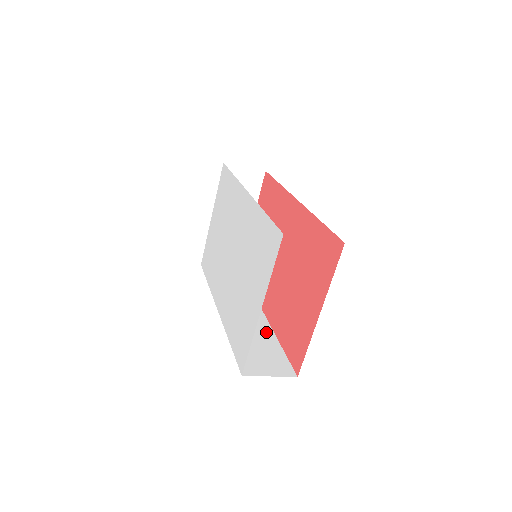
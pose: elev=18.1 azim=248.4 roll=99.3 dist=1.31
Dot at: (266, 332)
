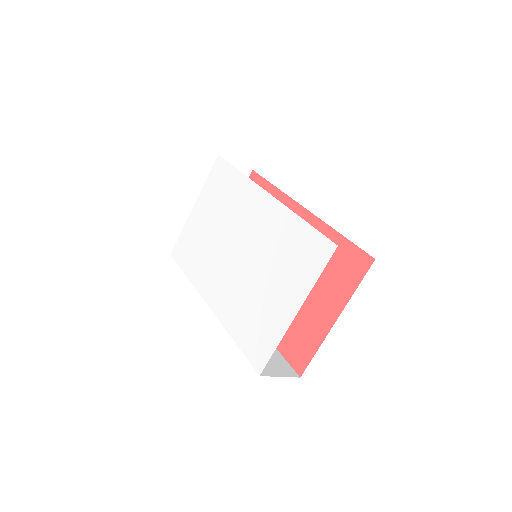
Dot at: occluded
